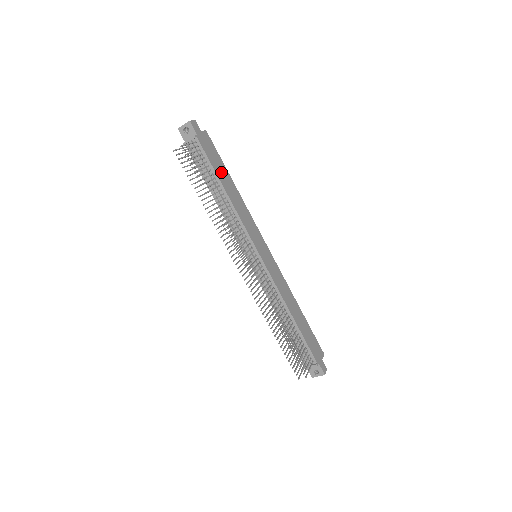
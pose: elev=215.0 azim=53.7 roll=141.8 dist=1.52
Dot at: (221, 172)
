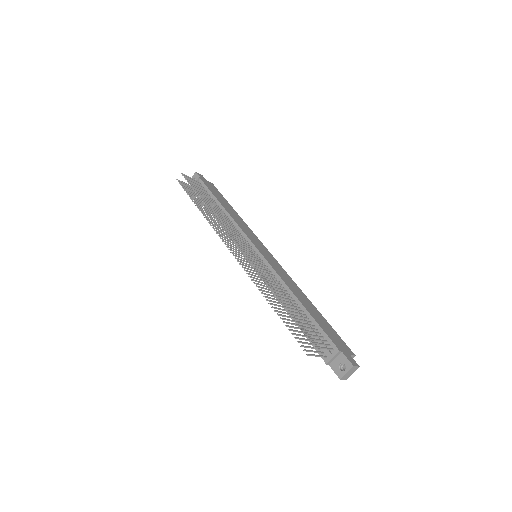
Dot at: (222, 200)
